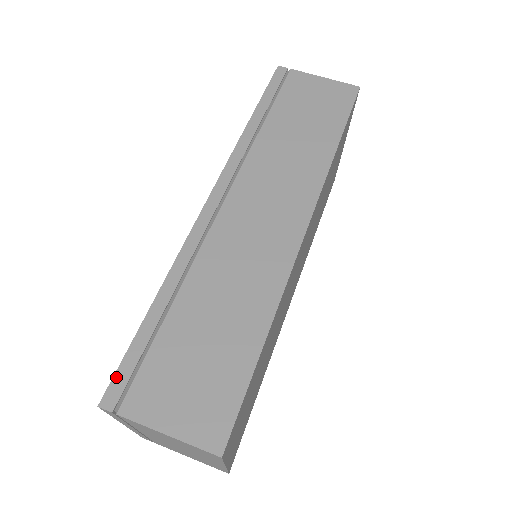
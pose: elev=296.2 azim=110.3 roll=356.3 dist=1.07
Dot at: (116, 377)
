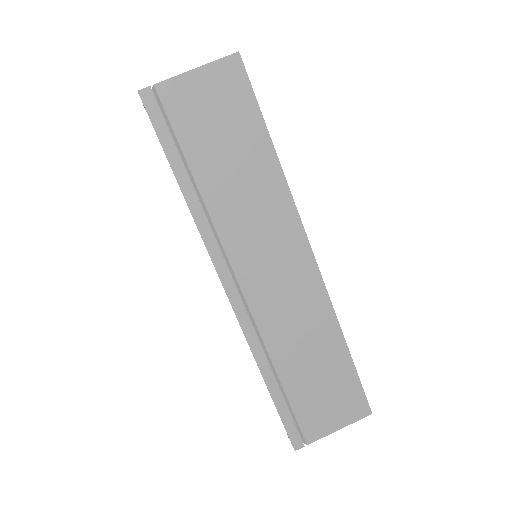
Dot at: (289, 434)
